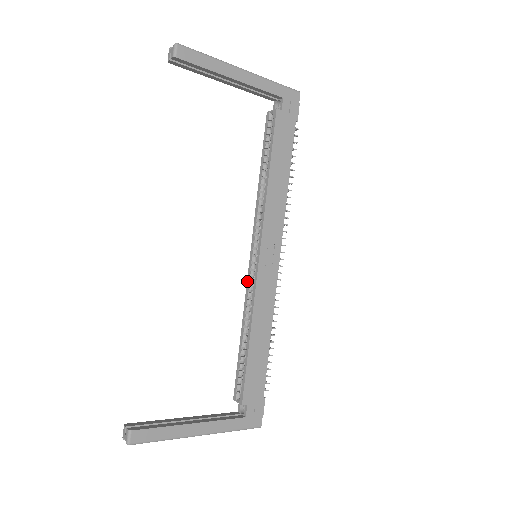
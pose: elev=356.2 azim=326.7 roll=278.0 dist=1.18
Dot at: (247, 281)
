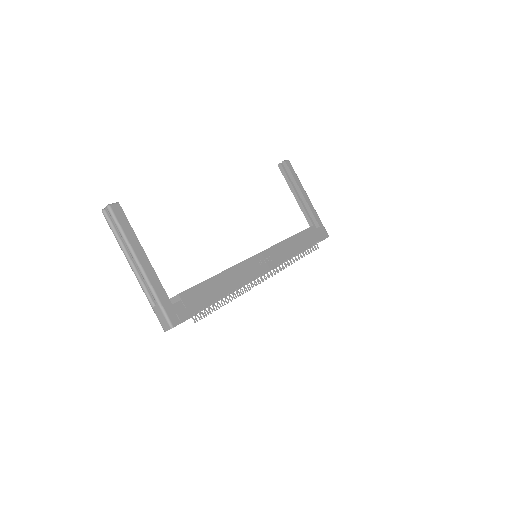
Dot at: occluded
